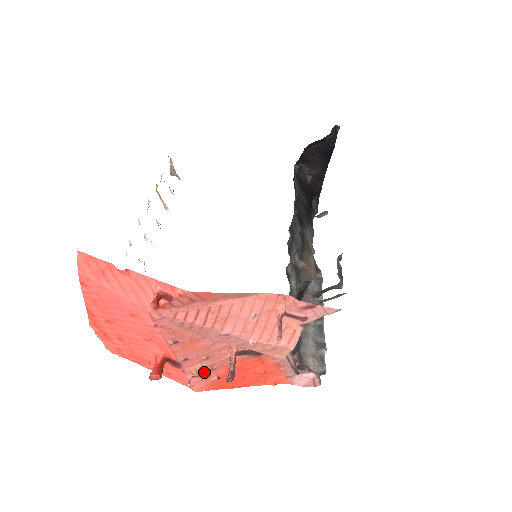
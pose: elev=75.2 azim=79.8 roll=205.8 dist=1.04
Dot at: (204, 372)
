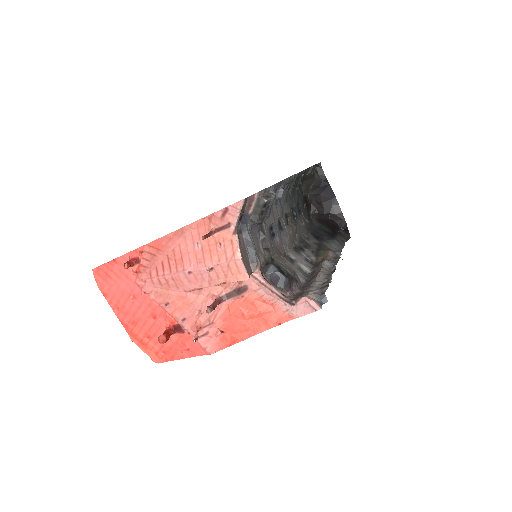
Dot at: (206, 329)
